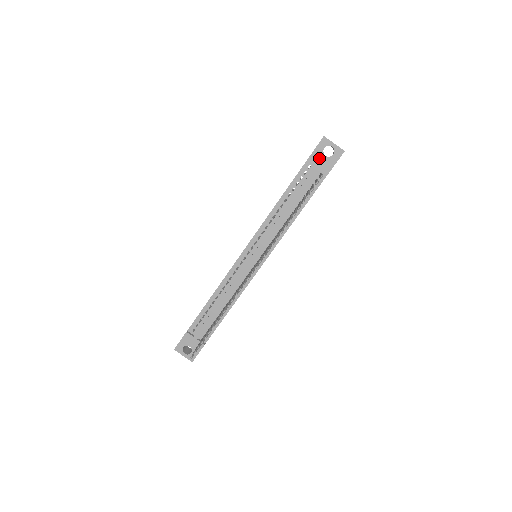
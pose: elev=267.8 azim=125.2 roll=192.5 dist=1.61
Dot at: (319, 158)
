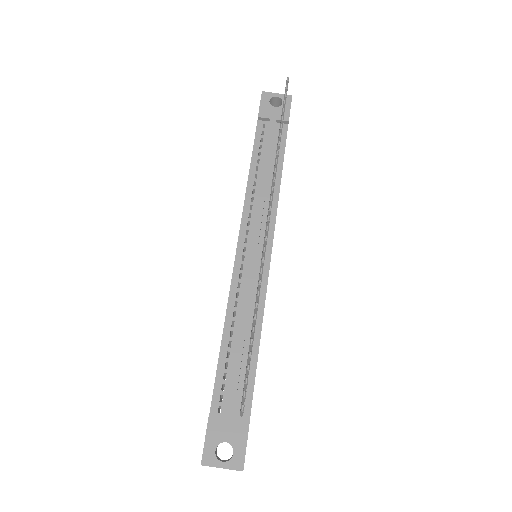
Dot at: (269, 111)
